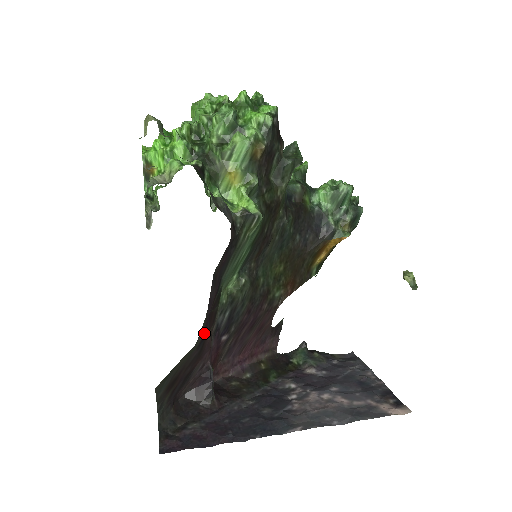
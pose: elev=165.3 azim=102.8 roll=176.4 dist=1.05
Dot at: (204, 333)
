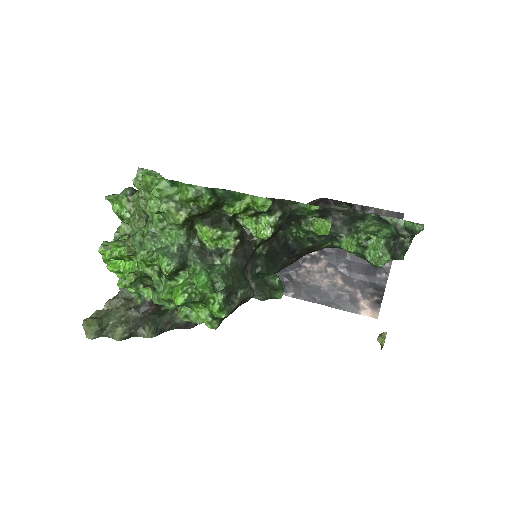
Dot at: occluded
